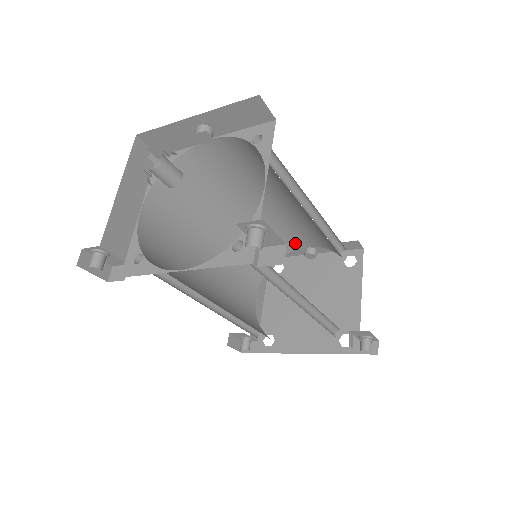
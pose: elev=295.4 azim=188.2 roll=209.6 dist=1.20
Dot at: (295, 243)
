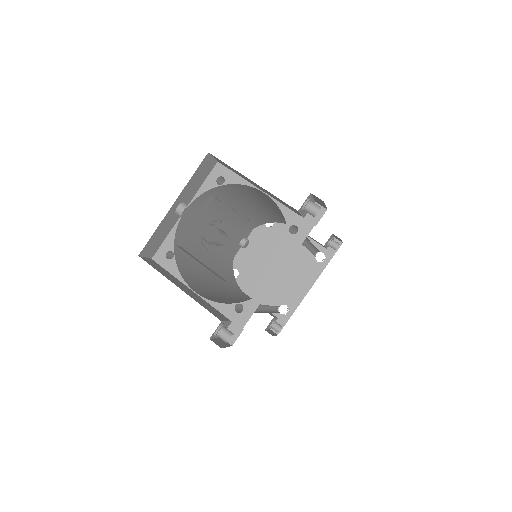
Dot at: (234, 245)
